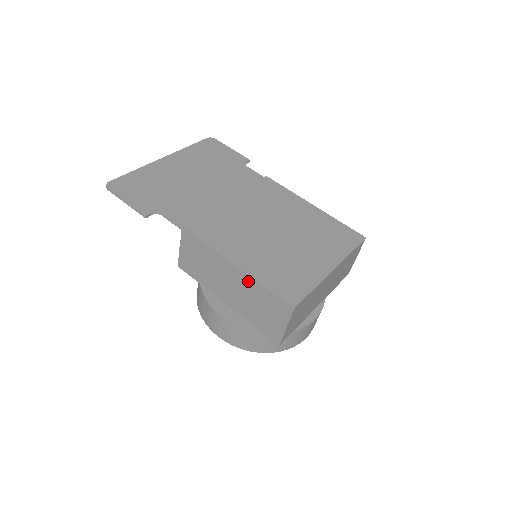
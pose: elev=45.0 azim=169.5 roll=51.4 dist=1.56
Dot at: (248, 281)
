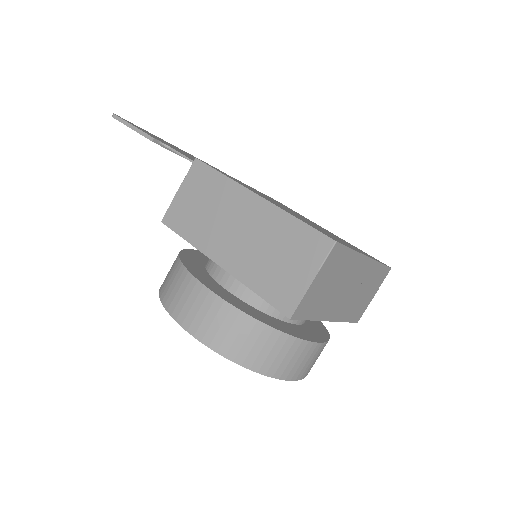
Dot at: (271, 215)
